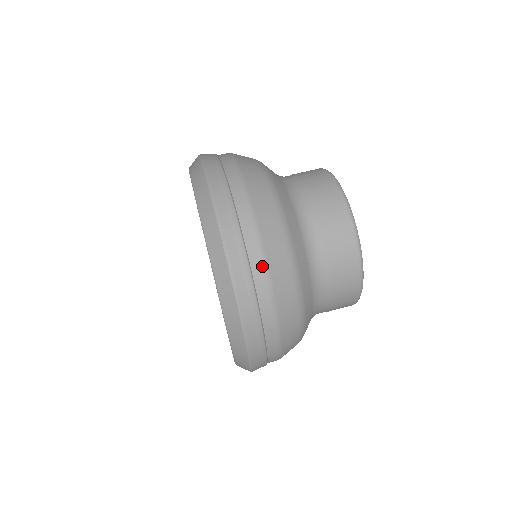
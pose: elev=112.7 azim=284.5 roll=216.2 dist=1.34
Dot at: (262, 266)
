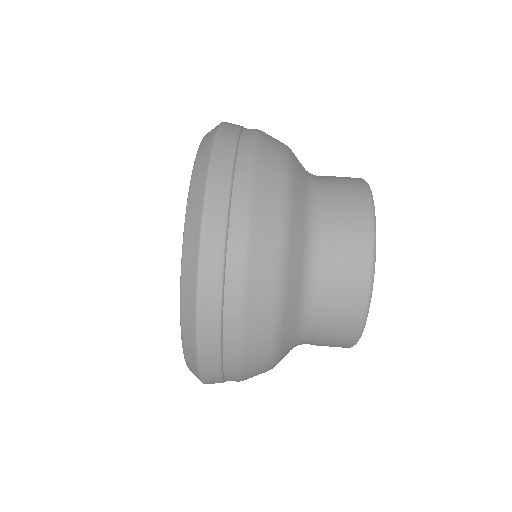
Dot at: (236, 374)
